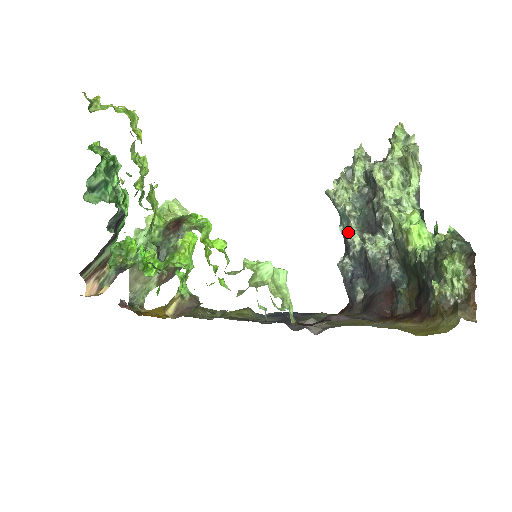
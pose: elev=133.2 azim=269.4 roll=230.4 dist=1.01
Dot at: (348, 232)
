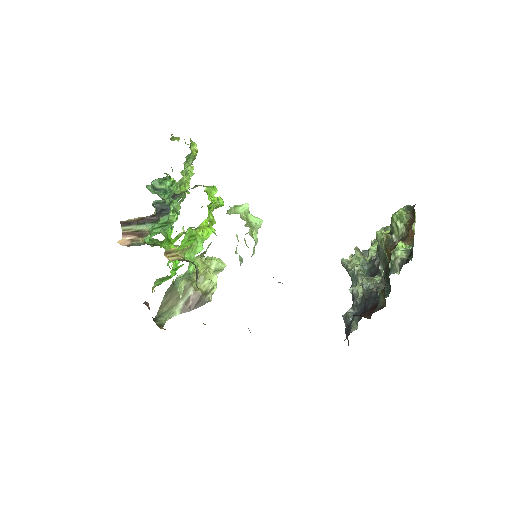
Dot at: (355, 288)
